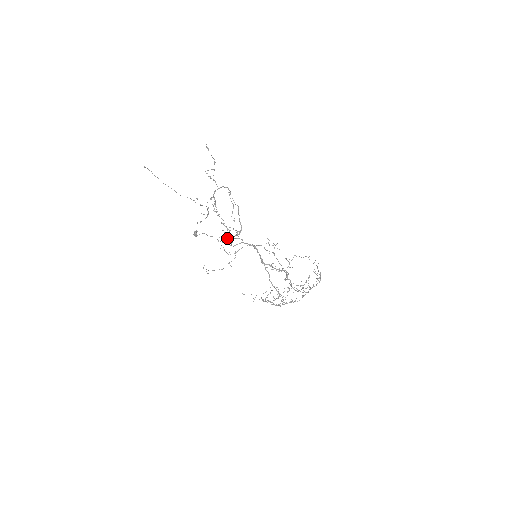
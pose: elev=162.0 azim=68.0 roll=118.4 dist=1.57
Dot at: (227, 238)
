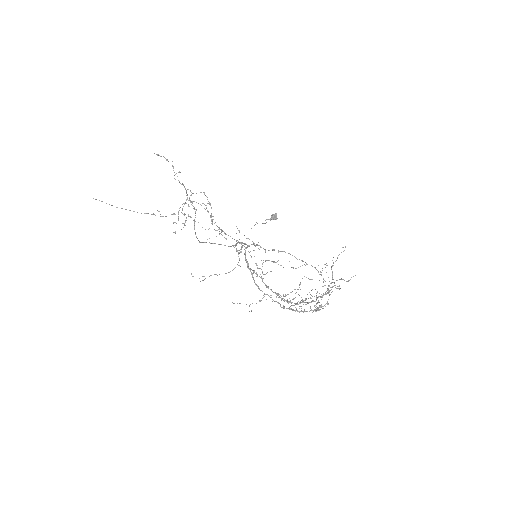
Dot at: (226, 238)
